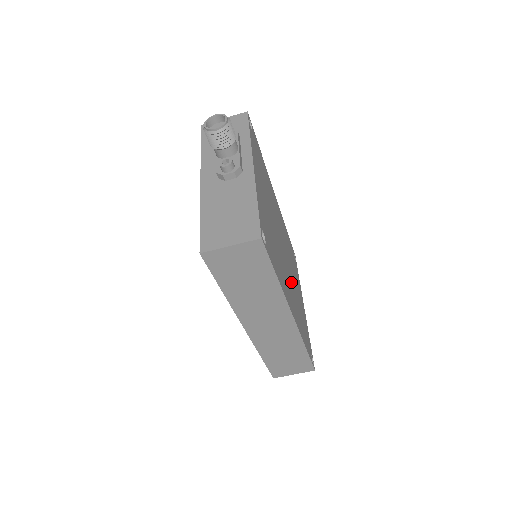
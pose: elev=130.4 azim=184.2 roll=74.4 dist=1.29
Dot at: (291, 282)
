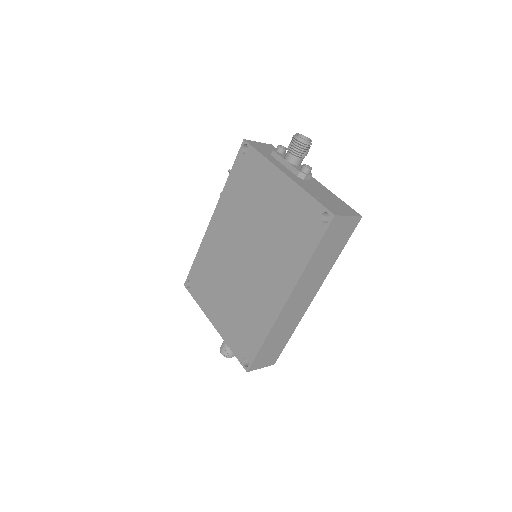
Dot at: occluded
